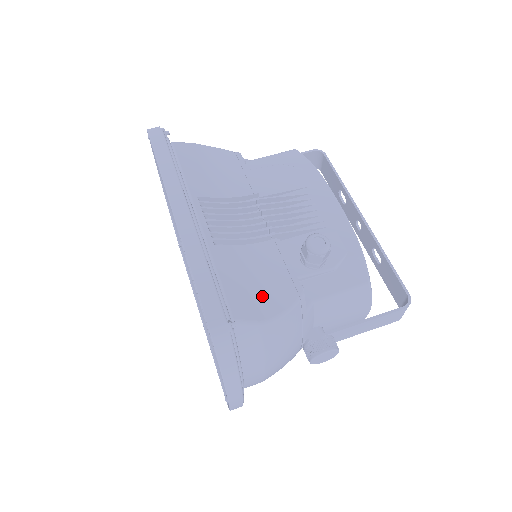
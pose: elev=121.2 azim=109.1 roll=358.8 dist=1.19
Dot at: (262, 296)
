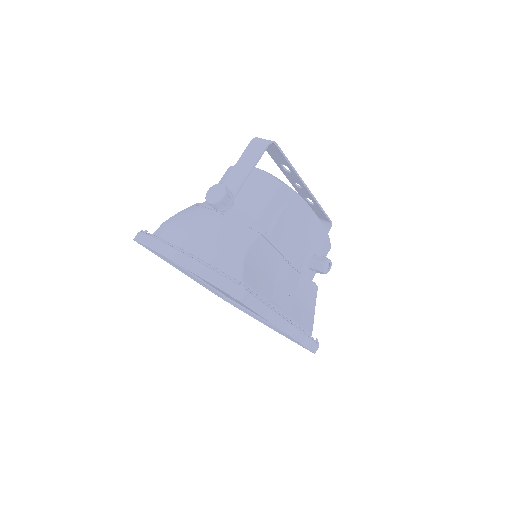
Dot at: (309, 309)
